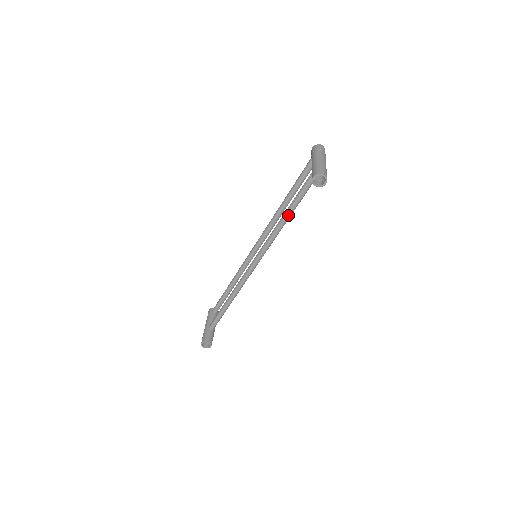
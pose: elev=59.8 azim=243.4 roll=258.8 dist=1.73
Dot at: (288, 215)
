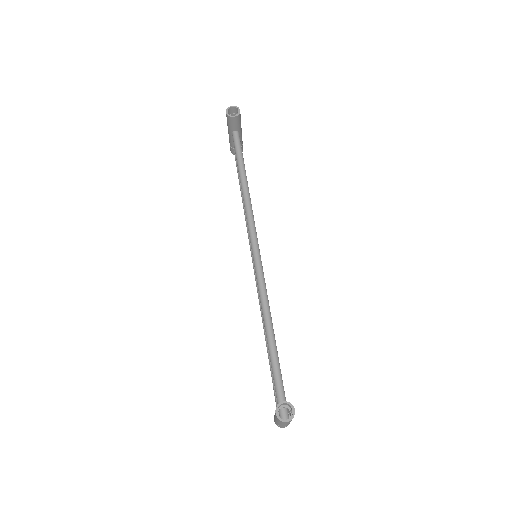
Dot at: (243, 175)
